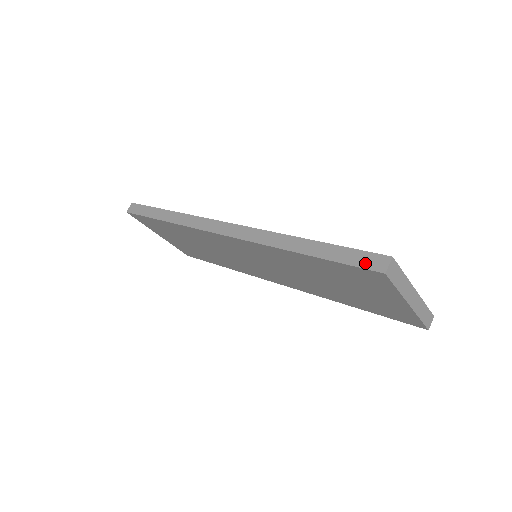
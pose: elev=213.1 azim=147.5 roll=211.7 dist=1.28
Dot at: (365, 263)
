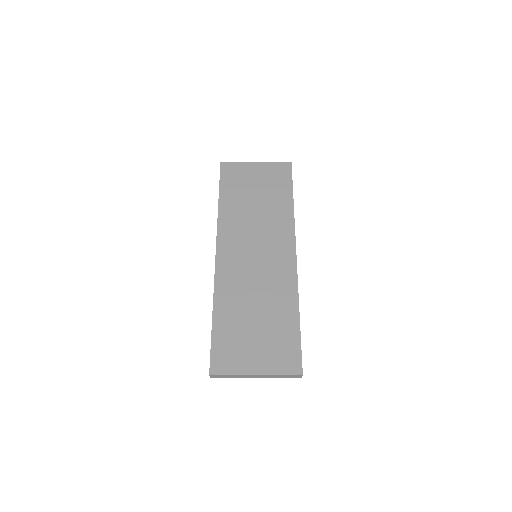
Dot at: occluded
